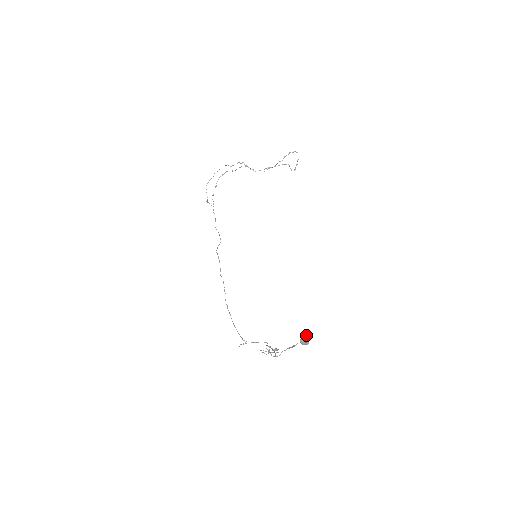
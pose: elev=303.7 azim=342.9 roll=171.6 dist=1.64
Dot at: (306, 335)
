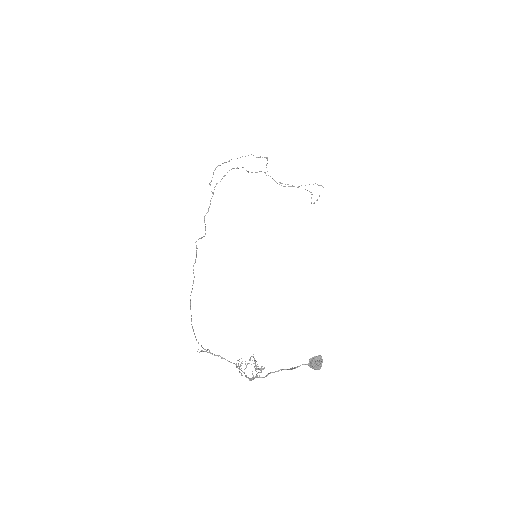
Dot at: occluded
